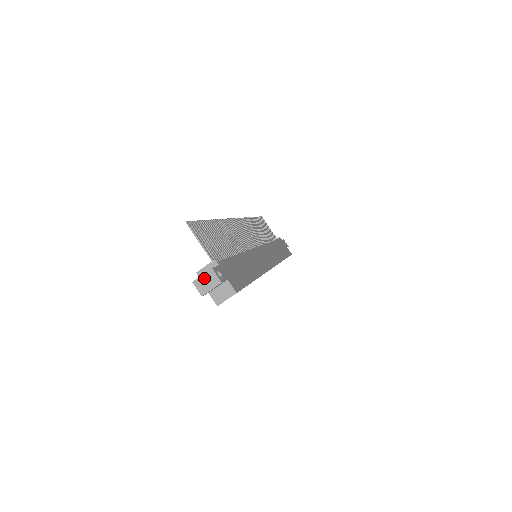
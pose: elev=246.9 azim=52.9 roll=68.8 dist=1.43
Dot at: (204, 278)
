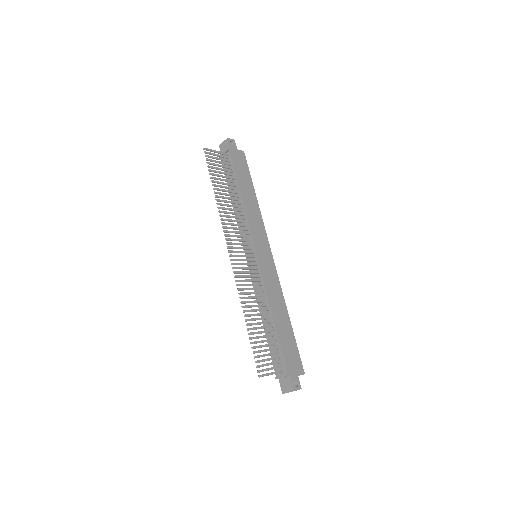
Dot at: occluded
